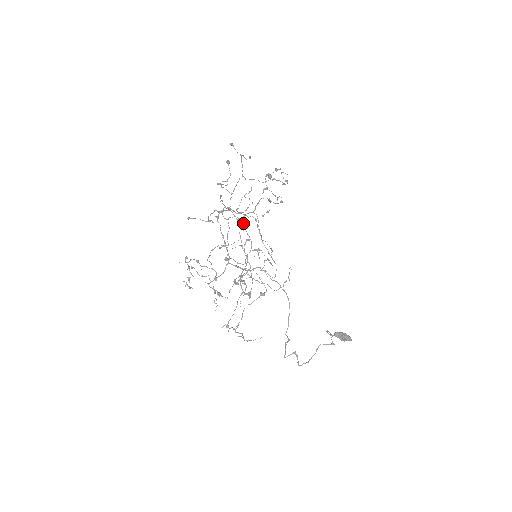
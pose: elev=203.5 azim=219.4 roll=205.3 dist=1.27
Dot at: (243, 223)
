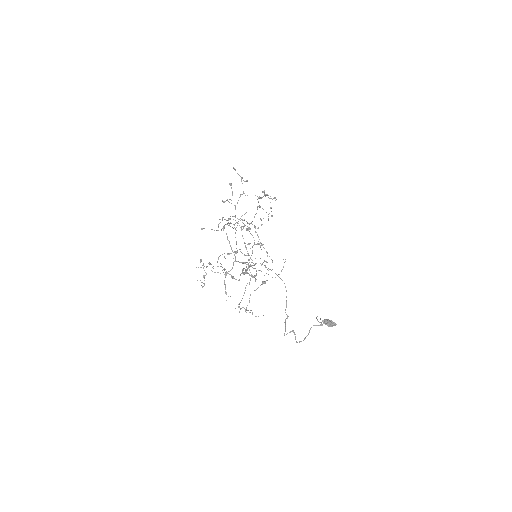
Dot at: occluded
